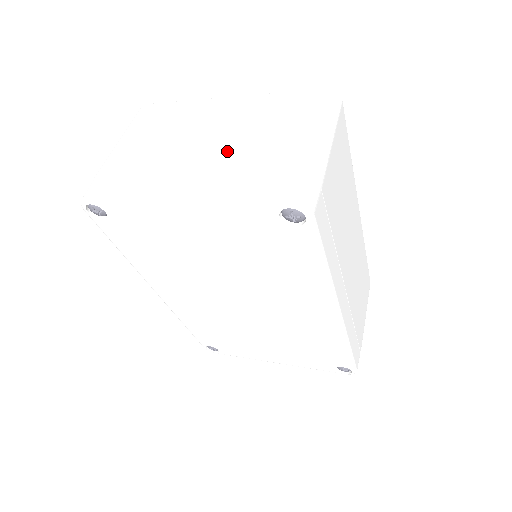
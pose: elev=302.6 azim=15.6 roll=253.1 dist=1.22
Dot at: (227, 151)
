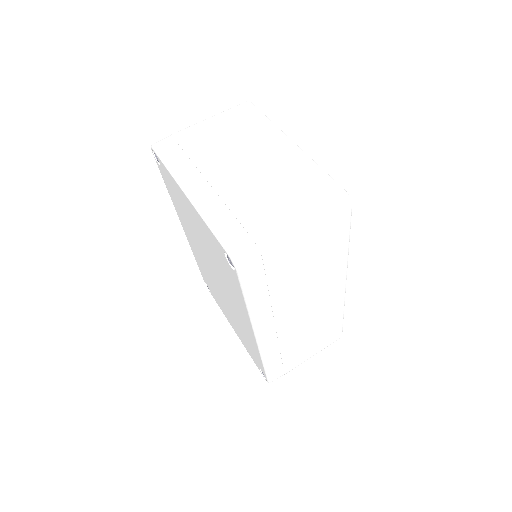
Dot at: (243, 184)
